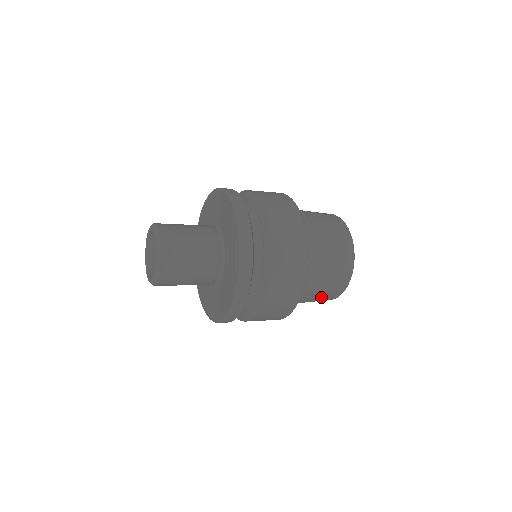
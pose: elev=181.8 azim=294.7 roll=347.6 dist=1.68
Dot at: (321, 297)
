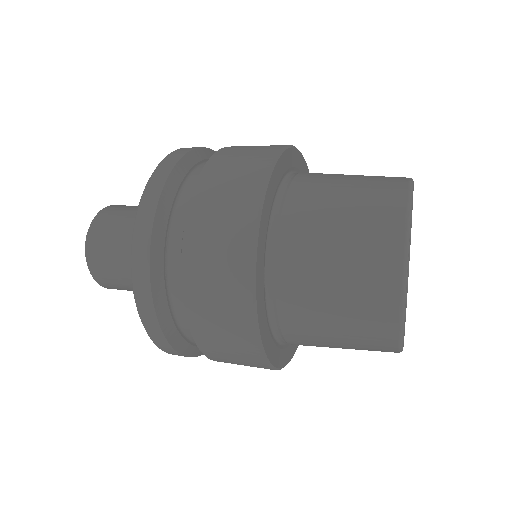
Dot at: occluded
